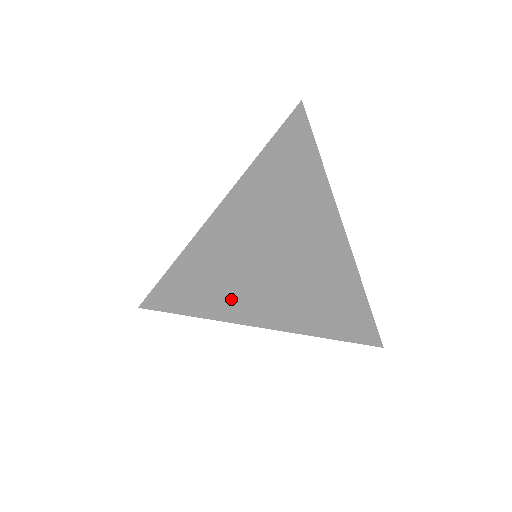
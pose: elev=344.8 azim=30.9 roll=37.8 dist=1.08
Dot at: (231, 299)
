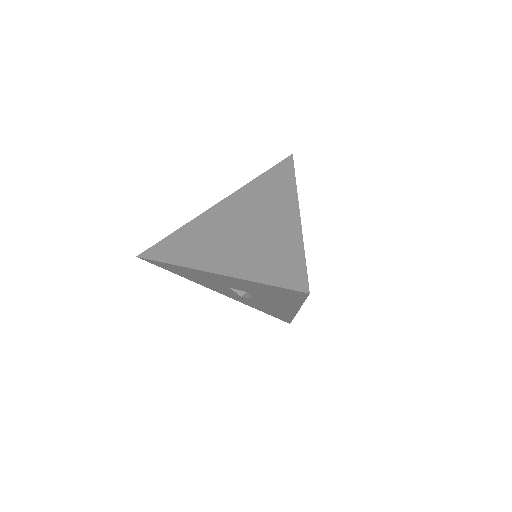
Dot at: occluded
